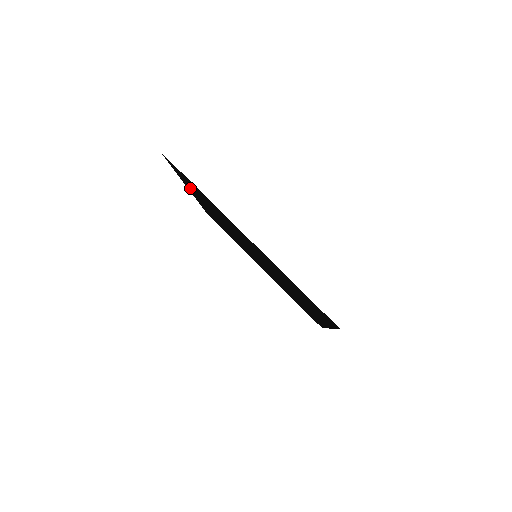
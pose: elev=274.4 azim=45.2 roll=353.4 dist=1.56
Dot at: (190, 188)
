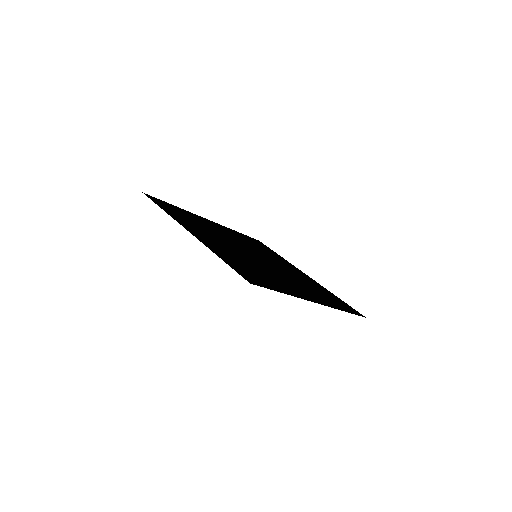
Dot at: (195, 216)
